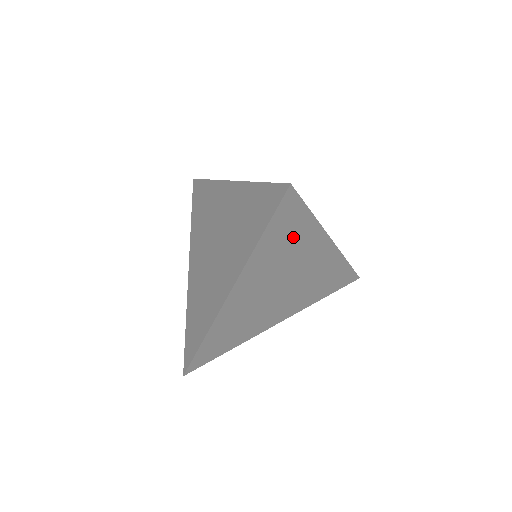
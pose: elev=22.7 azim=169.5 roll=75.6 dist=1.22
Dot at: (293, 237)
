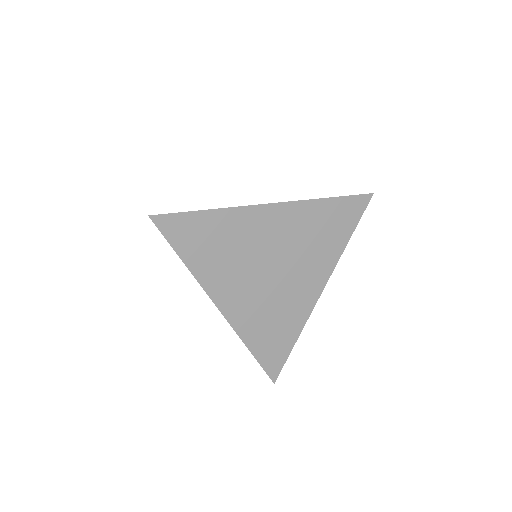
Dot at: (329, 235)
